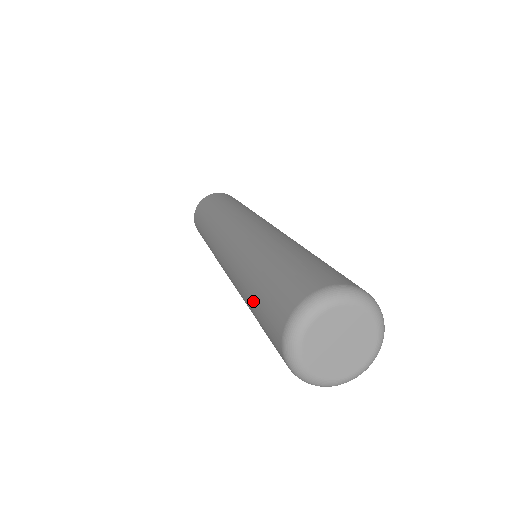
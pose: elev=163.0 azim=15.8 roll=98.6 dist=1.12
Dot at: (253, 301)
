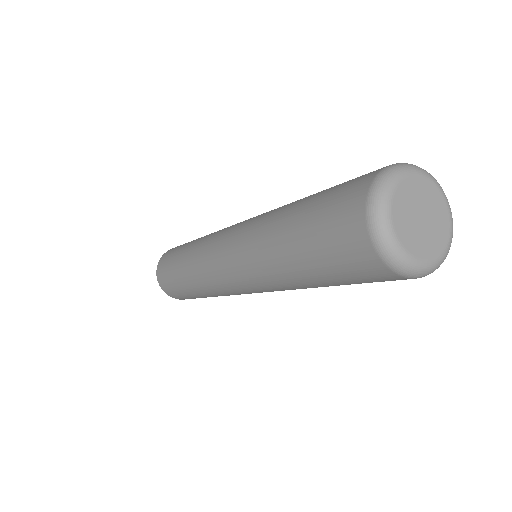
Dot at: (301, 252)
